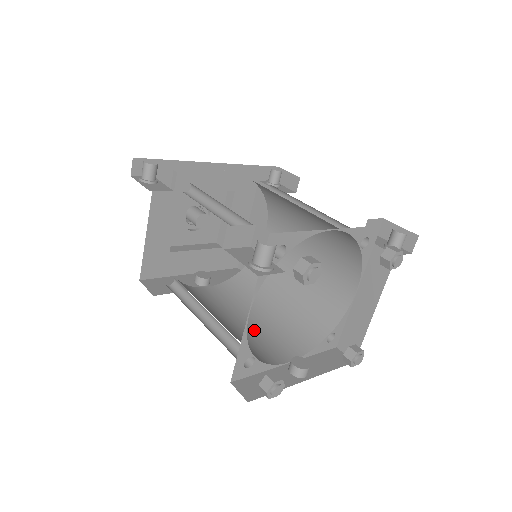
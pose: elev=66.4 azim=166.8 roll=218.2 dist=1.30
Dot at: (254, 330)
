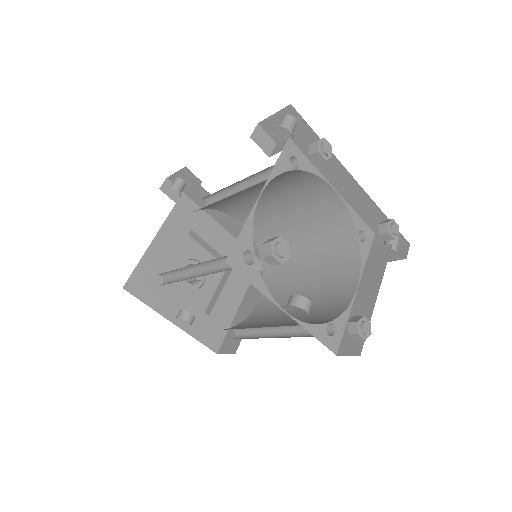
Dot at: occluded
